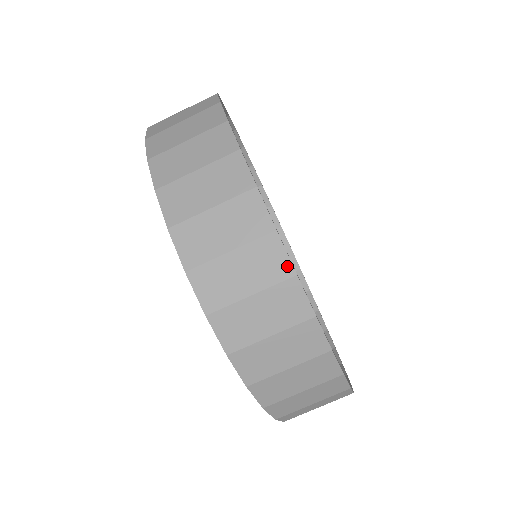
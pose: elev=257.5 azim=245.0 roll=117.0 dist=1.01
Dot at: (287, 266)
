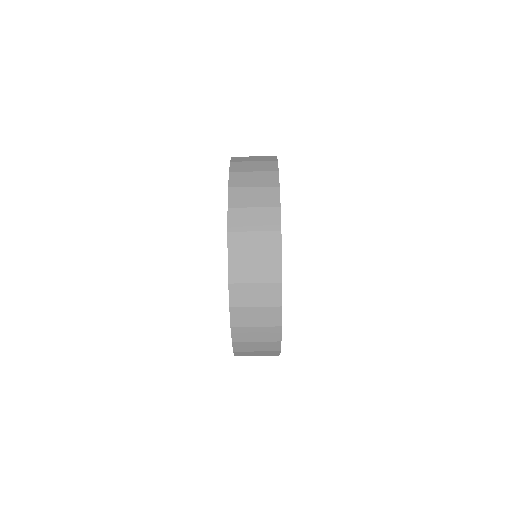
Dot at: (278, 225)
